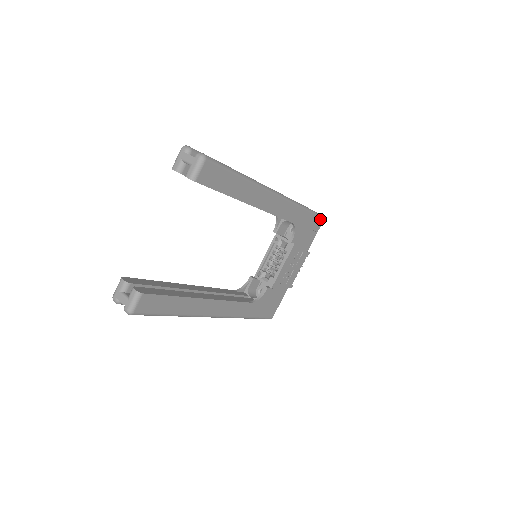
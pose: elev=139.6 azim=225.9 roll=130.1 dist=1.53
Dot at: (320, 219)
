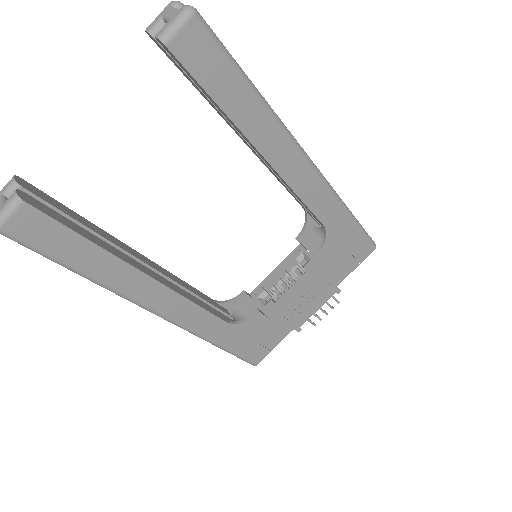
Dot at: (369, 245)
